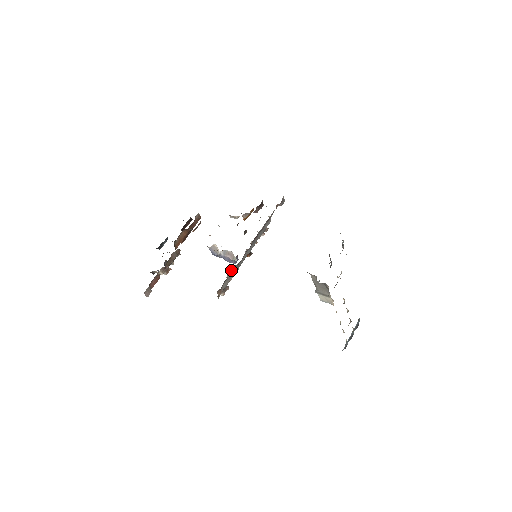
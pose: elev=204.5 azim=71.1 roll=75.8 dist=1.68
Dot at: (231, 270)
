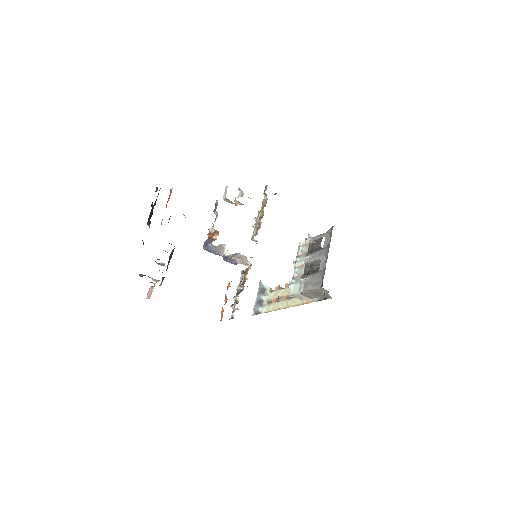
Dot at: occluded
